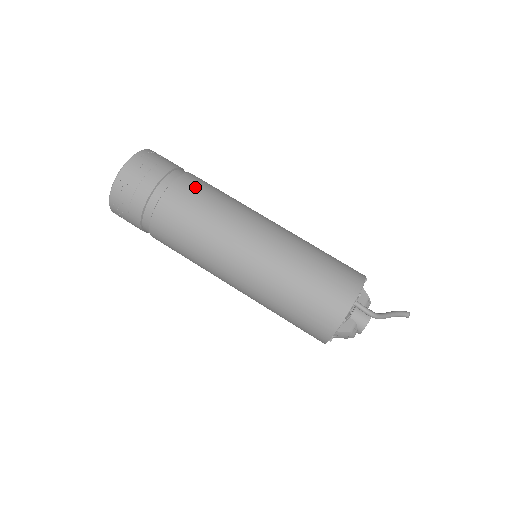
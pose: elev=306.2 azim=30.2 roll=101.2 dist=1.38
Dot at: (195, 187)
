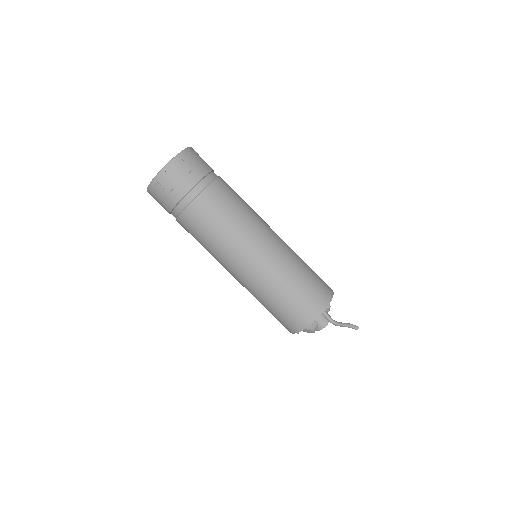
Dot at: (225, 193)
